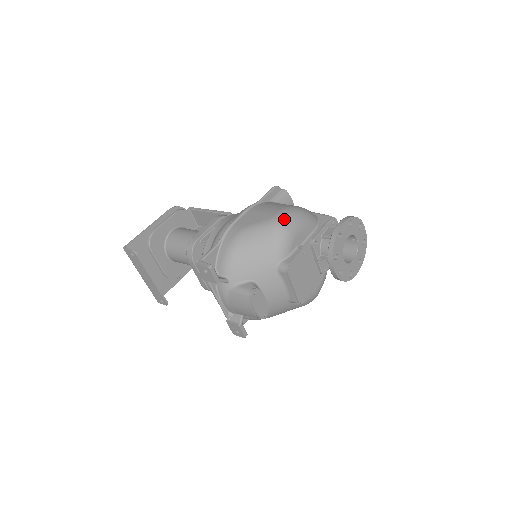
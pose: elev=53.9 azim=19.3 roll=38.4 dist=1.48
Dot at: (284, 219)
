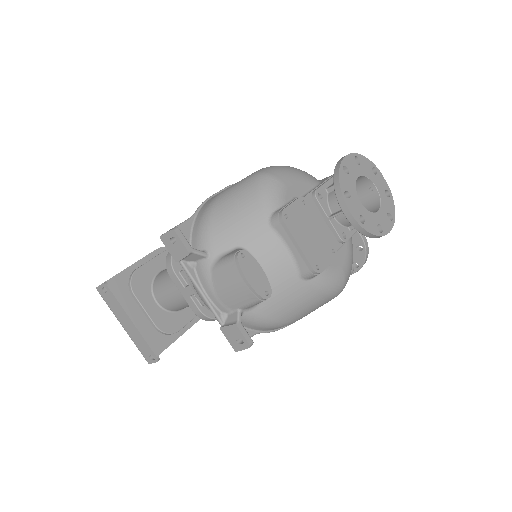
Dot at: (269, 169)
